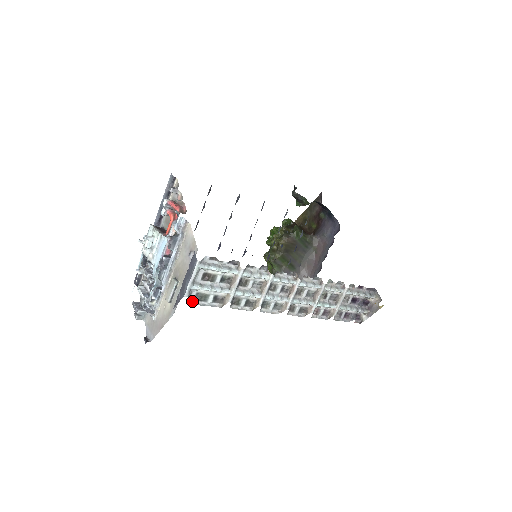
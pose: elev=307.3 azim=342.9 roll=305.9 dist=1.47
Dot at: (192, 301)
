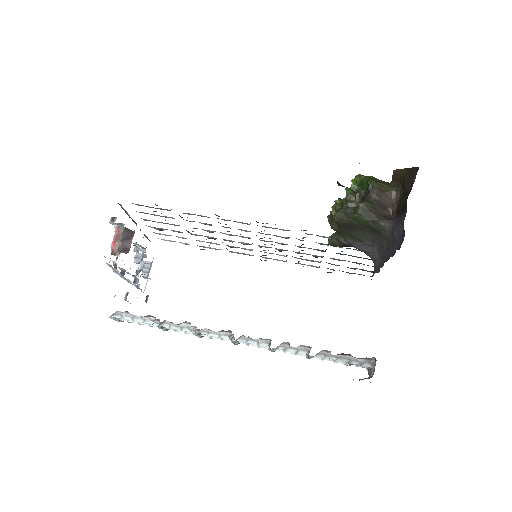
Dot at: occluded
